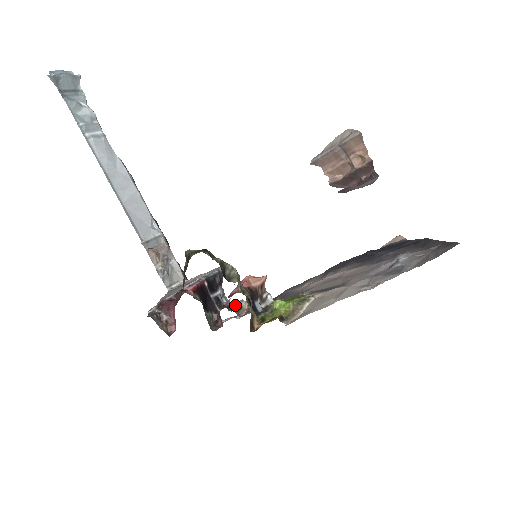
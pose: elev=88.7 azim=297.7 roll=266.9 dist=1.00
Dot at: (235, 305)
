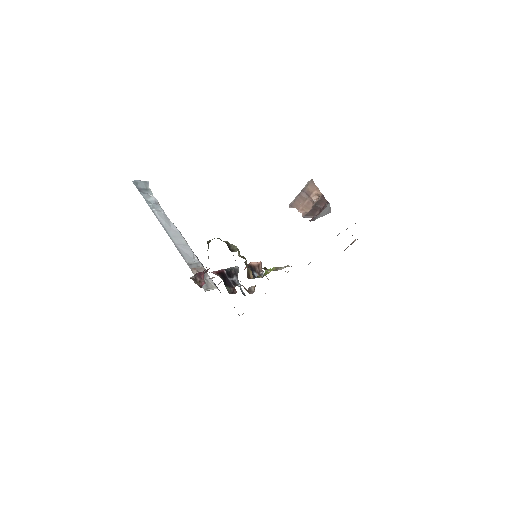
Dot at: (247, 290)
